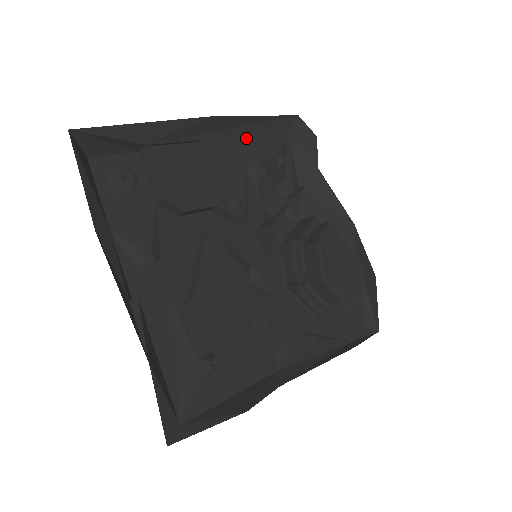
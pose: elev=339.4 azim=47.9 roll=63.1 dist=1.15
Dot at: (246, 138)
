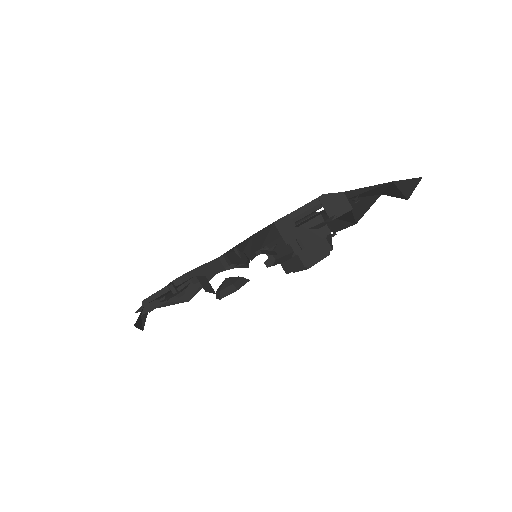
Dot at: (334, 218)
